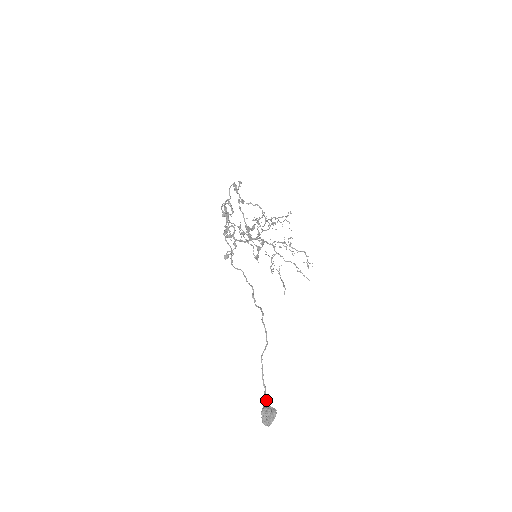
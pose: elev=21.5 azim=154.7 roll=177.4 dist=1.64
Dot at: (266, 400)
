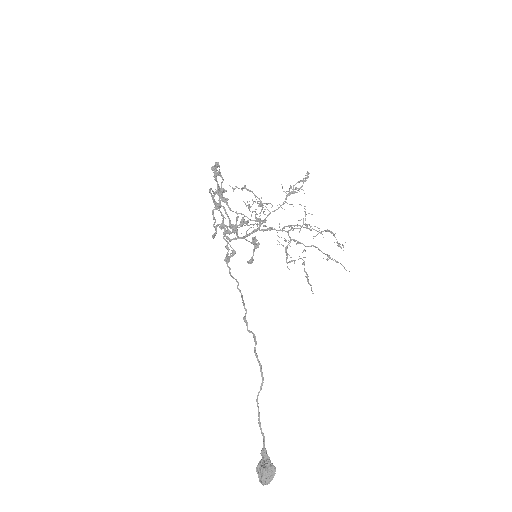
Dot at: (264, 452)
